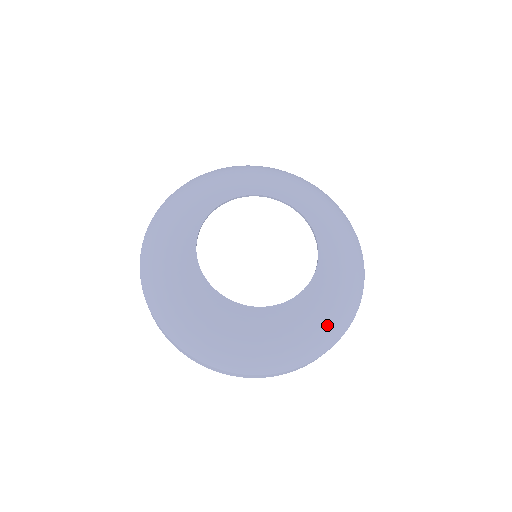
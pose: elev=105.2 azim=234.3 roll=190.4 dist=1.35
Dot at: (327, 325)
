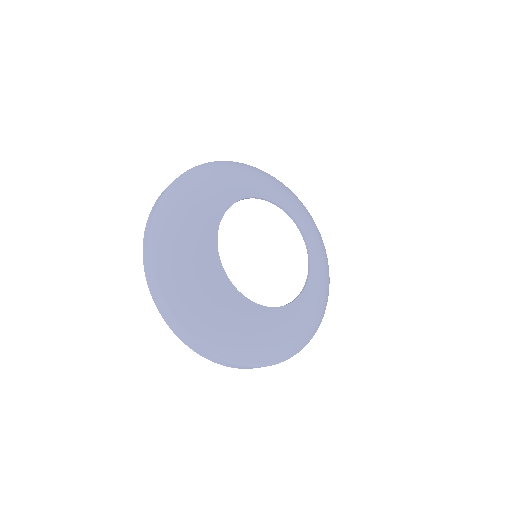
Dot at: (313, 324)
